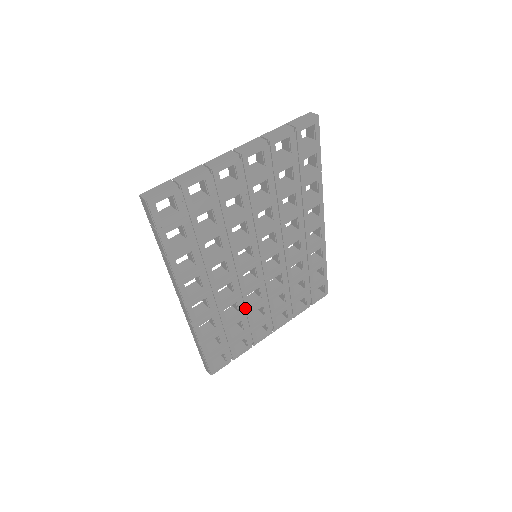
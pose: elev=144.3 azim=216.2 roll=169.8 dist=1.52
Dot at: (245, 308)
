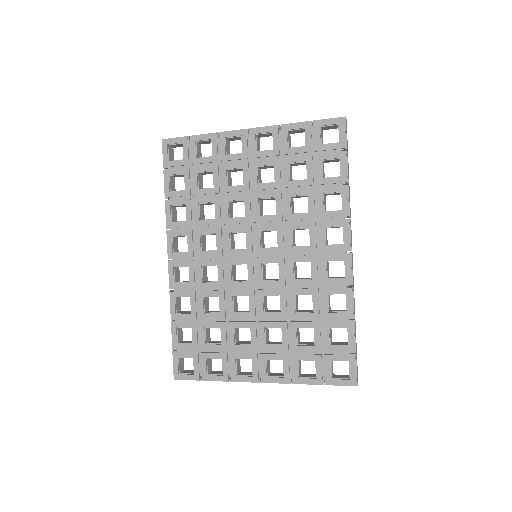
Dot at: (228, 312)
